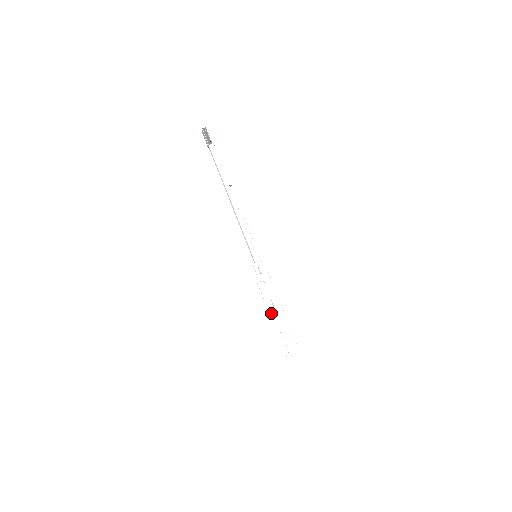
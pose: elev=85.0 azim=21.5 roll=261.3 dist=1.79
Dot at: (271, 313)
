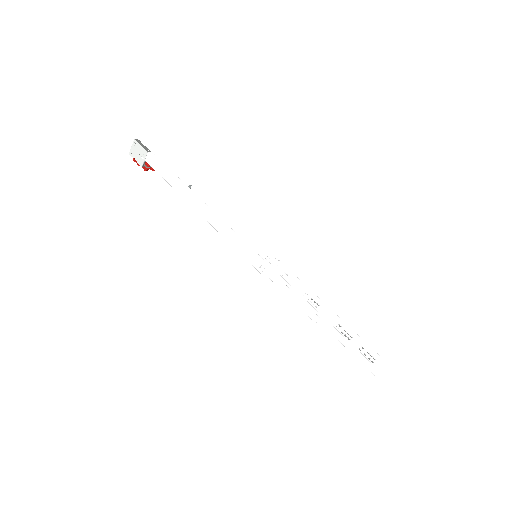
Dot at: (317, 311)
